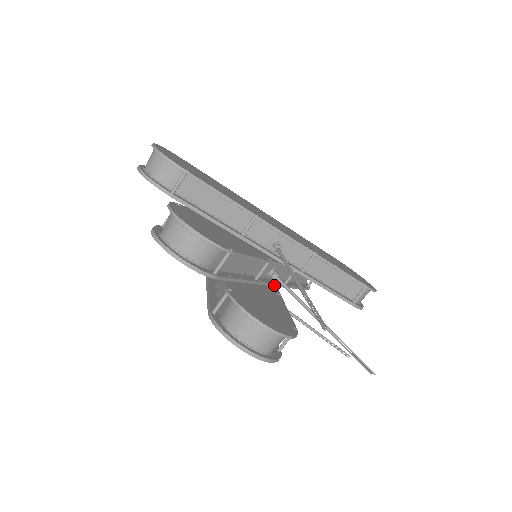
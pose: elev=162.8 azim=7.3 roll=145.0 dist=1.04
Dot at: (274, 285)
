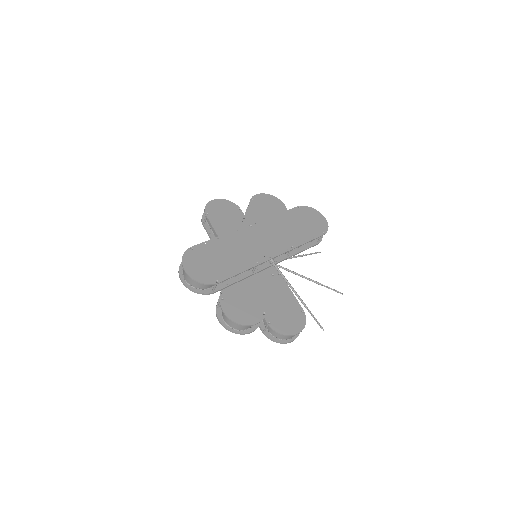
Dot at: occluded
